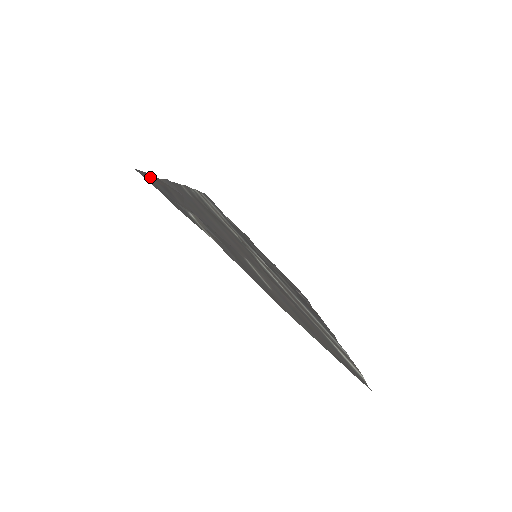
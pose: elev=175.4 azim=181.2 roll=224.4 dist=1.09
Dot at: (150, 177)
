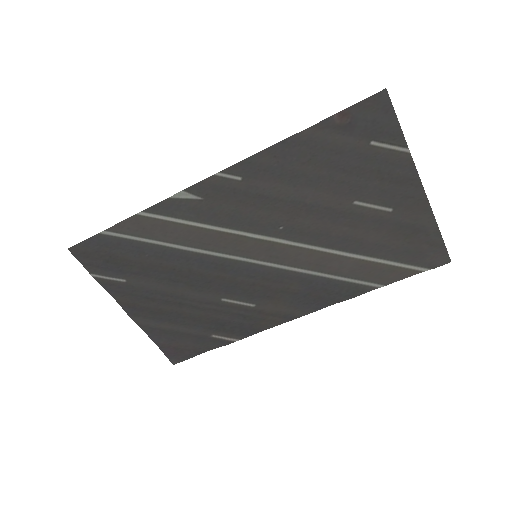
Dot at: (361, 107)
